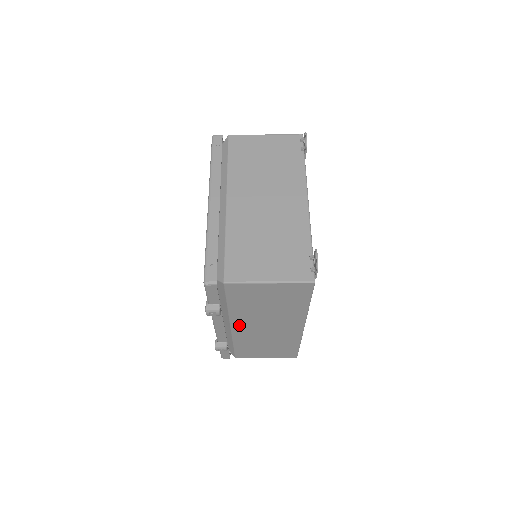
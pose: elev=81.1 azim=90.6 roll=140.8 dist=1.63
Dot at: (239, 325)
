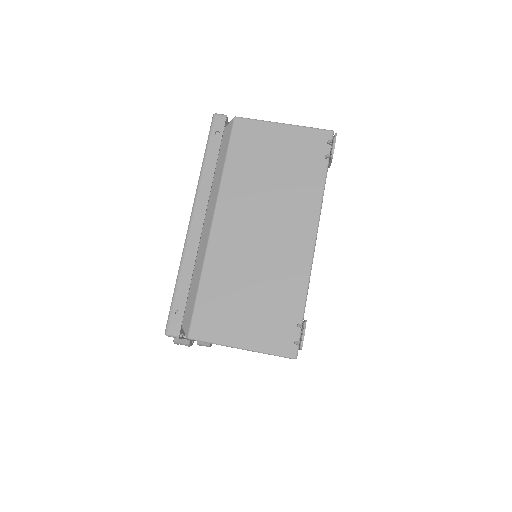
Dot at: occluded
